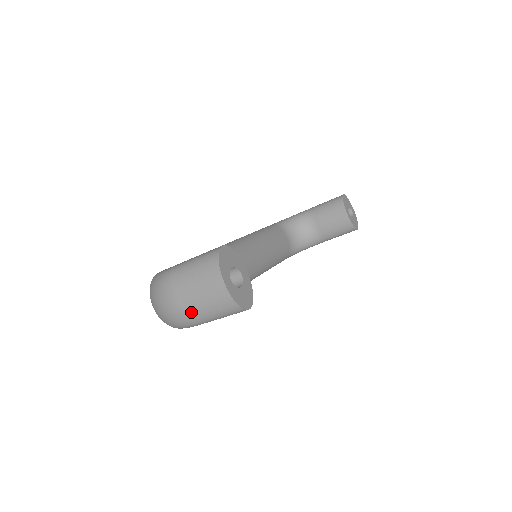
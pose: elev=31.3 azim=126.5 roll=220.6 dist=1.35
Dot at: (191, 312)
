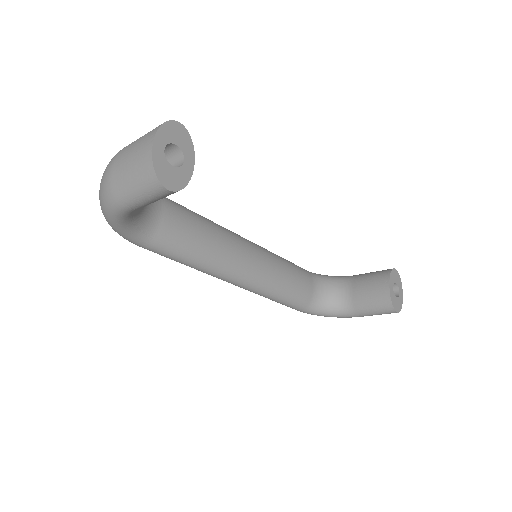
Dot at: (117, 179)
